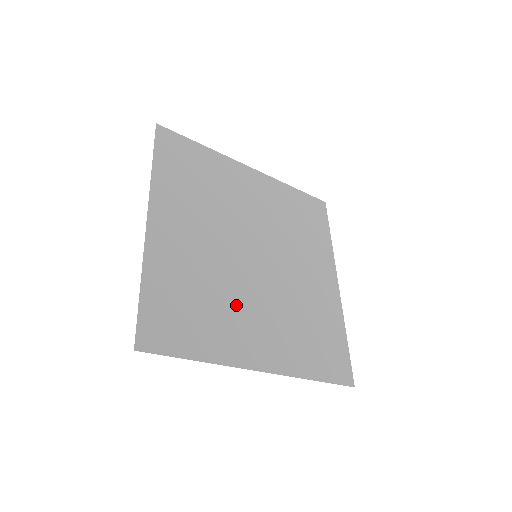
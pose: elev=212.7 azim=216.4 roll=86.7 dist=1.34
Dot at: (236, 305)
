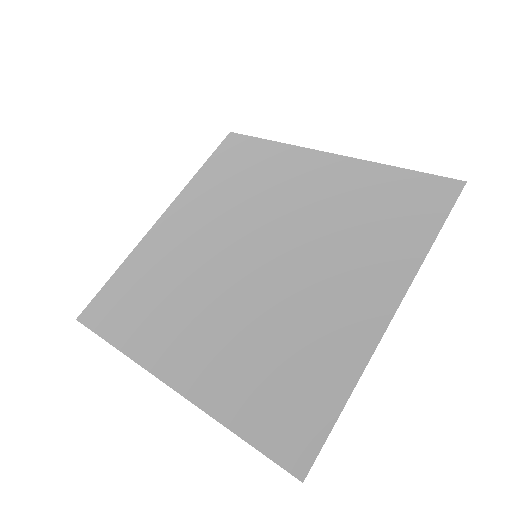
Dot at: (302, 311)
